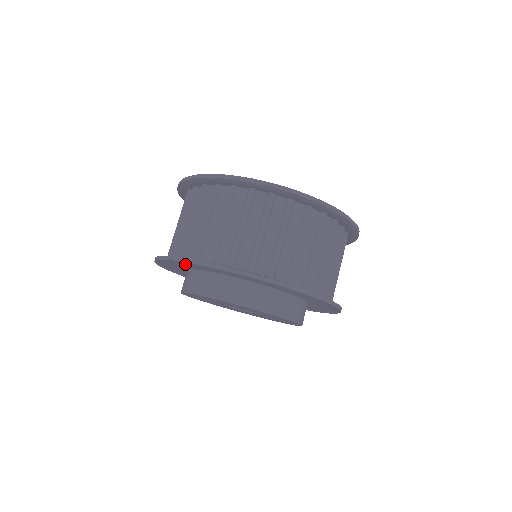
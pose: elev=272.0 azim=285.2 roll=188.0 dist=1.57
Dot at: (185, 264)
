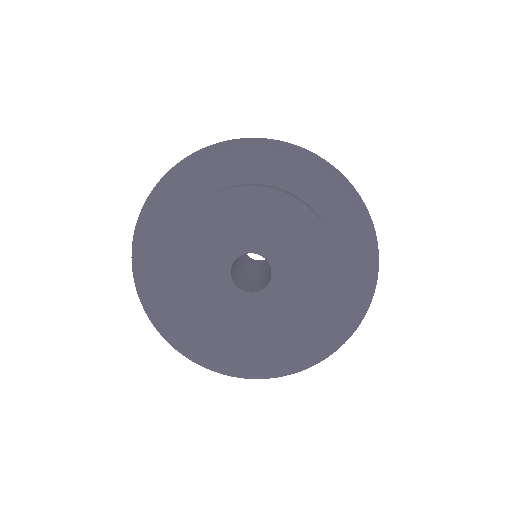
Dot at: (179, 189)
